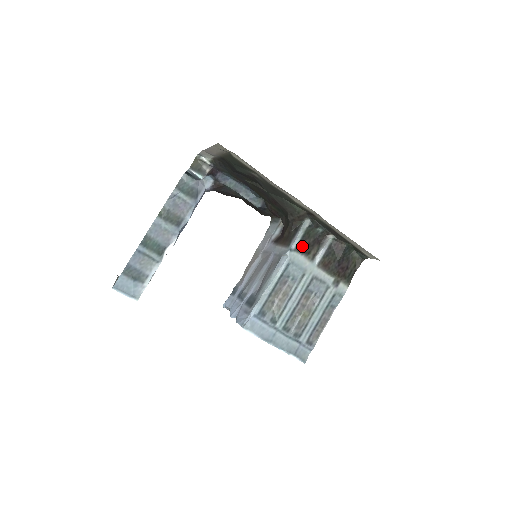
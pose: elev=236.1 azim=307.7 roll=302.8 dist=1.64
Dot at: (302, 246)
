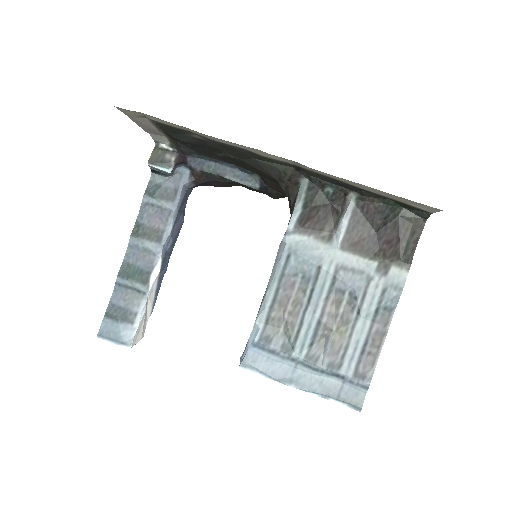
Dot at: (306, 223)
